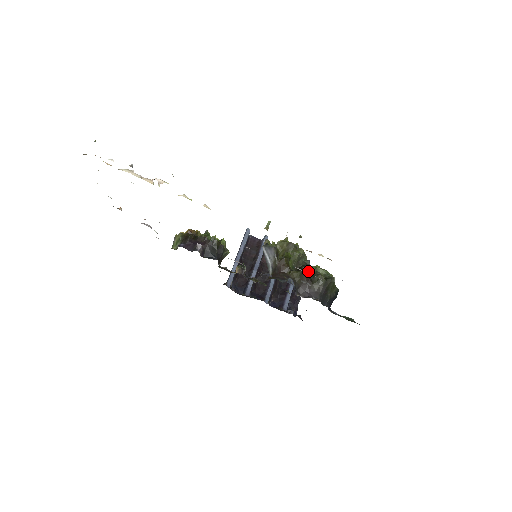
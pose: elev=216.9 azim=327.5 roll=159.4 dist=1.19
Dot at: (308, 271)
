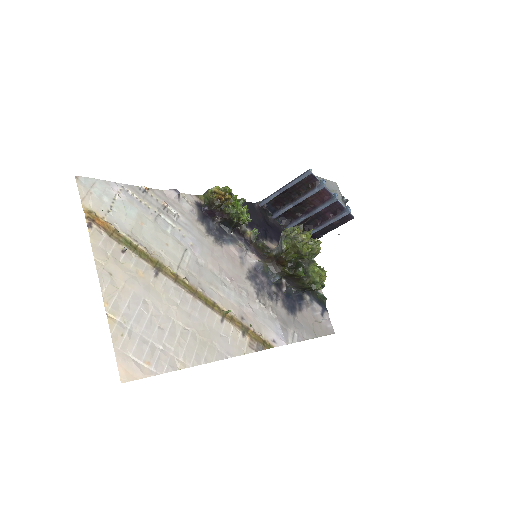
Dot at: occluded
